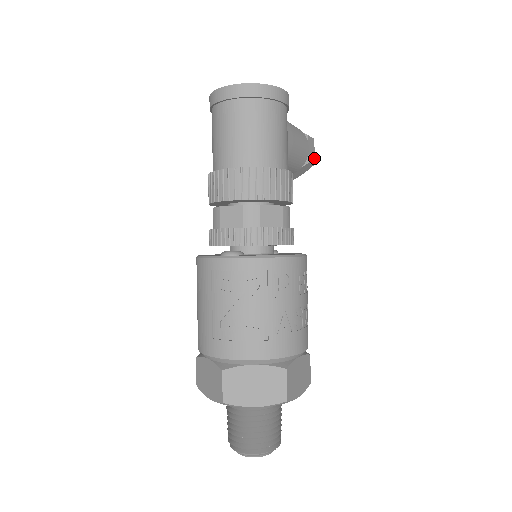
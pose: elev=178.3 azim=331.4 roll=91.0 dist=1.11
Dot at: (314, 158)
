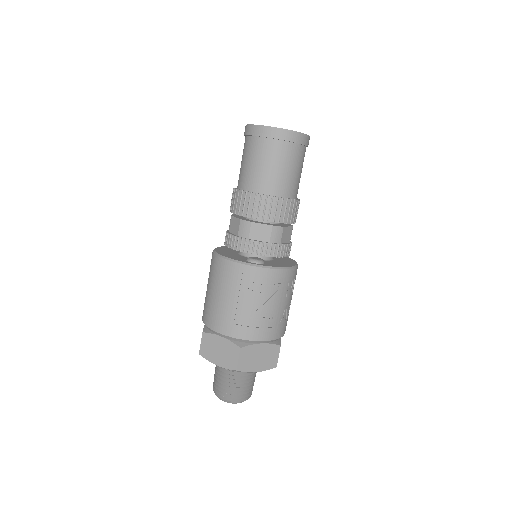
Dot at: occluded
